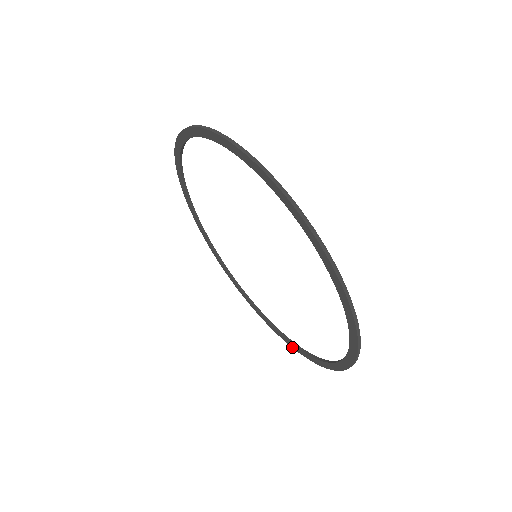
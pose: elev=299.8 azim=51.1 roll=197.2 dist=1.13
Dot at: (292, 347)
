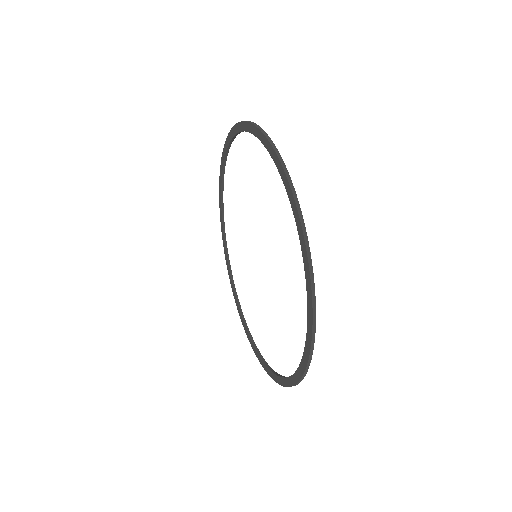
Dot at: (296, 382)
